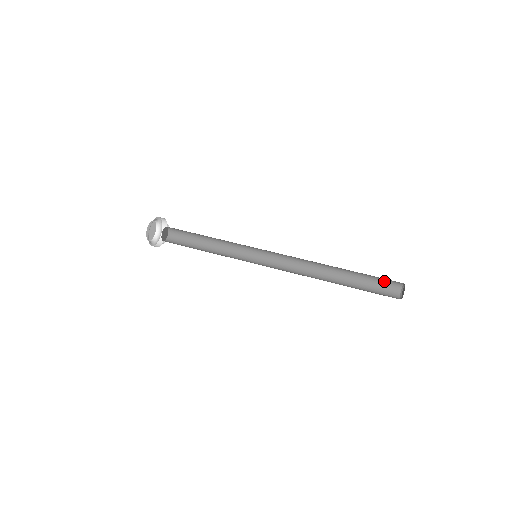
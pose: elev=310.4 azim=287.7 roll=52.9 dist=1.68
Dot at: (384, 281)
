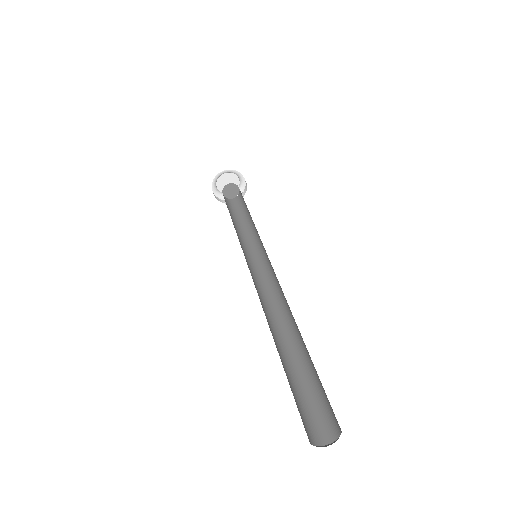
Dot at: (320, 411)
